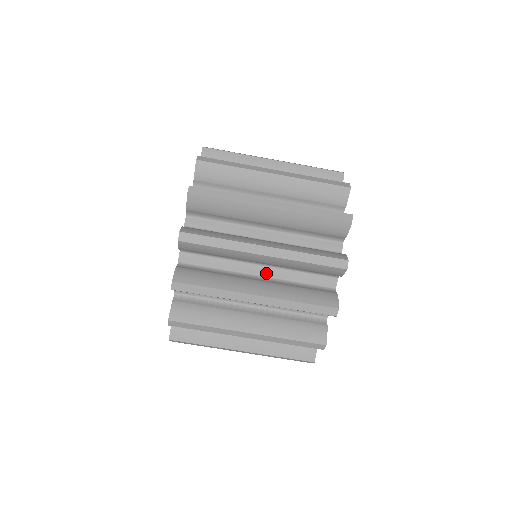
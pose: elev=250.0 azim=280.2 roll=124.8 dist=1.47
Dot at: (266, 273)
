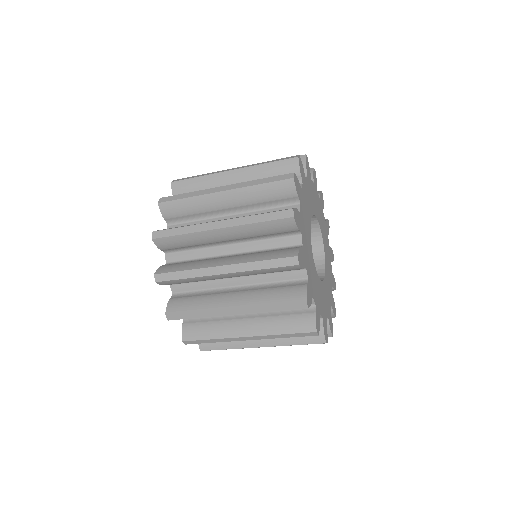
Dot at: (242, 282)
